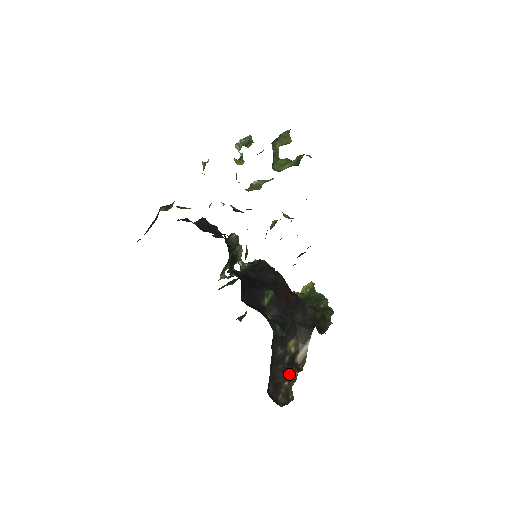
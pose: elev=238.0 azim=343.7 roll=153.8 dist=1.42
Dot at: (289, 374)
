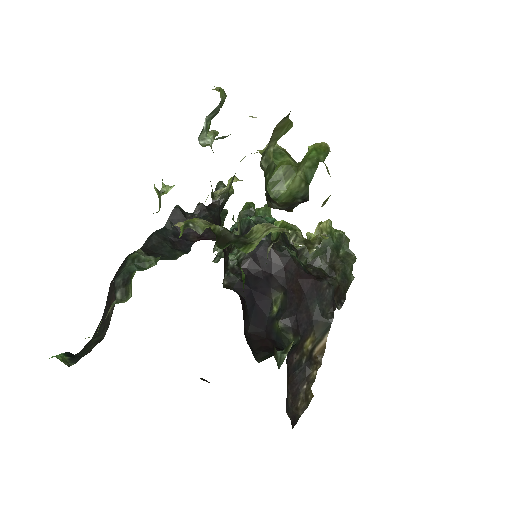
Dot at: (307, 377)
